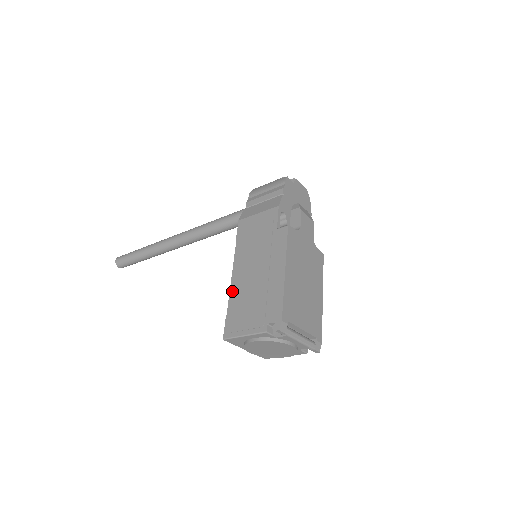
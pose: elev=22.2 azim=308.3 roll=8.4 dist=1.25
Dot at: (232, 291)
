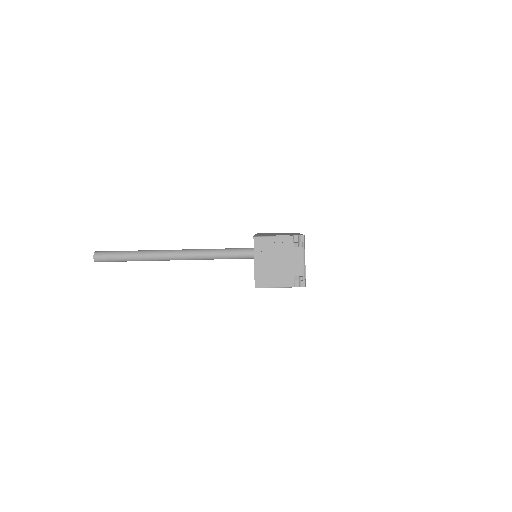
Dot at: occluded
